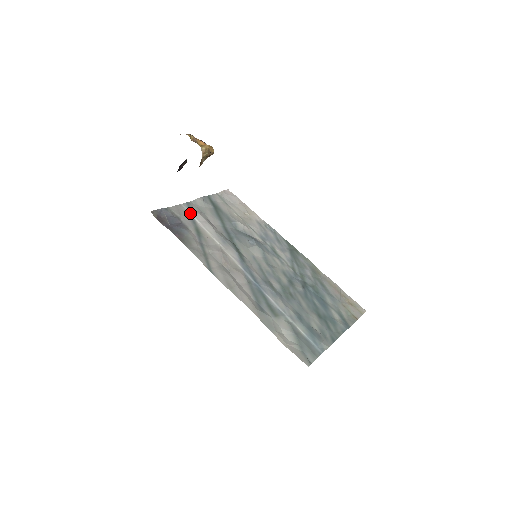
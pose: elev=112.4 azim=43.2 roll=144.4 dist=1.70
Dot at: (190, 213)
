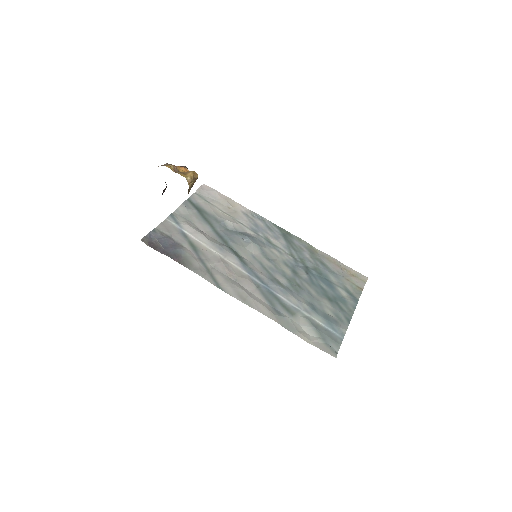
Dot at: (178, 227)
